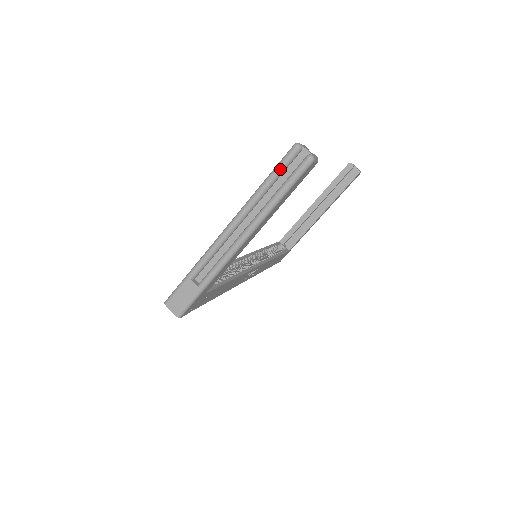
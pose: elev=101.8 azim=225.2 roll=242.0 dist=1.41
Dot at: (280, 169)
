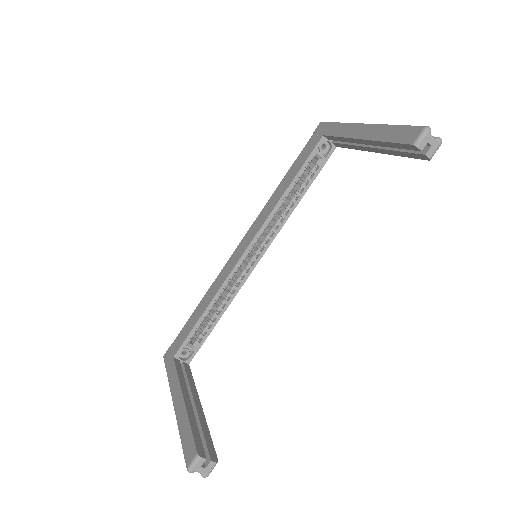
Dot at: occluded
